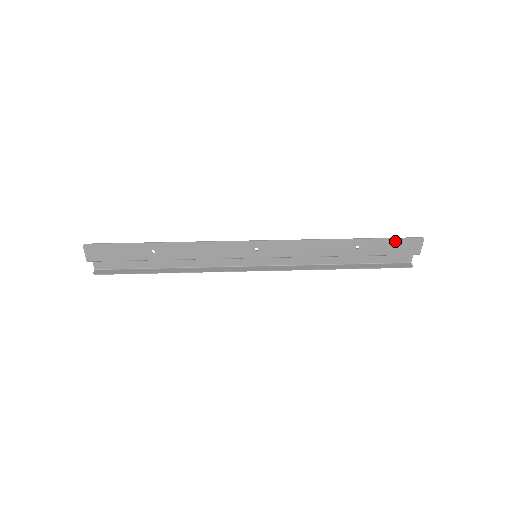
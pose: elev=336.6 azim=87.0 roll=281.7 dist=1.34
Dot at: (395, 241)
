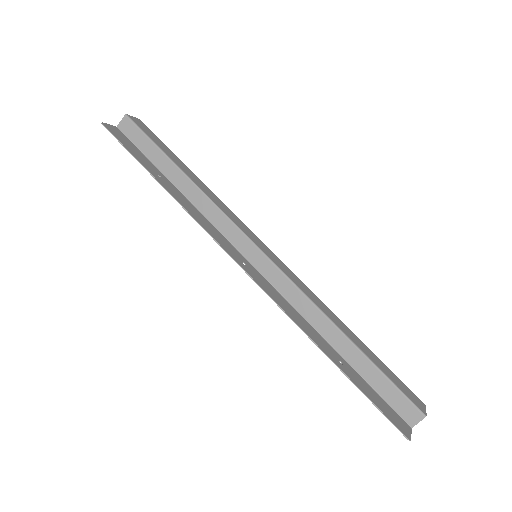
Dot at: (378, 406)
